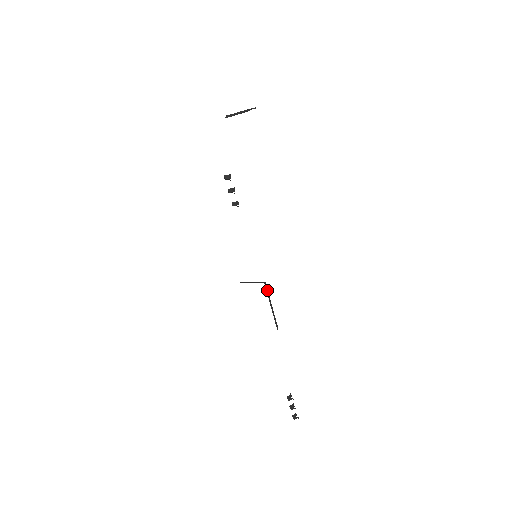
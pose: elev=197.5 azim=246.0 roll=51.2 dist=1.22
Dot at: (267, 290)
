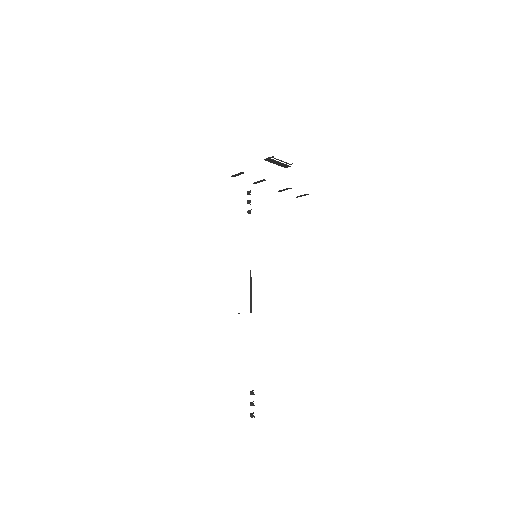
Dot at: occluded
